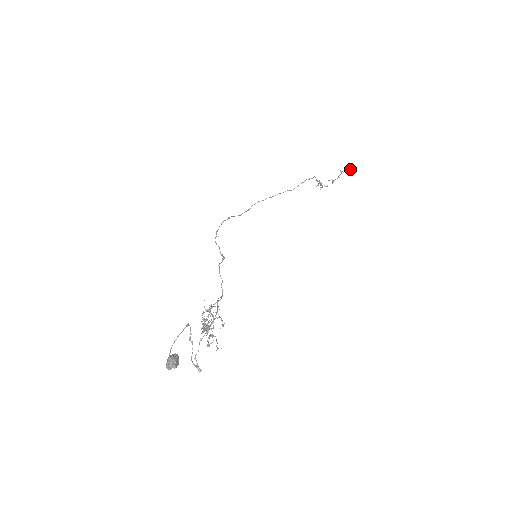
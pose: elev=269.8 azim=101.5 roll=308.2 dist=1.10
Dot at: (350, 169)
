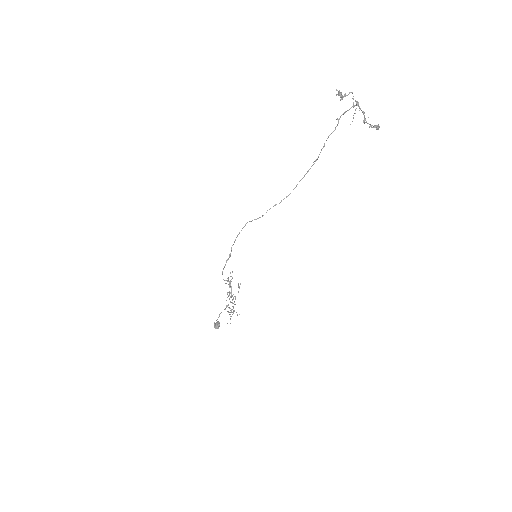
Dot at: occluded
